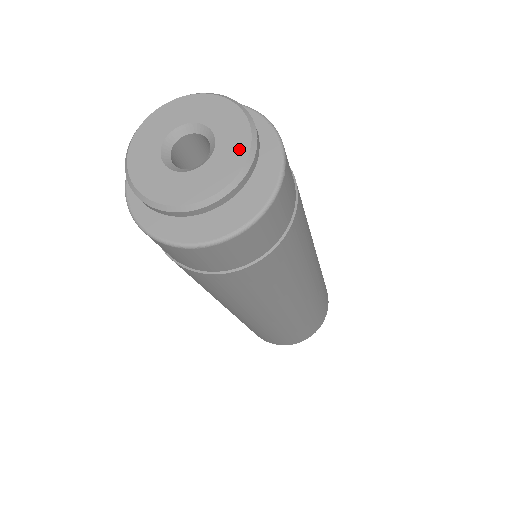
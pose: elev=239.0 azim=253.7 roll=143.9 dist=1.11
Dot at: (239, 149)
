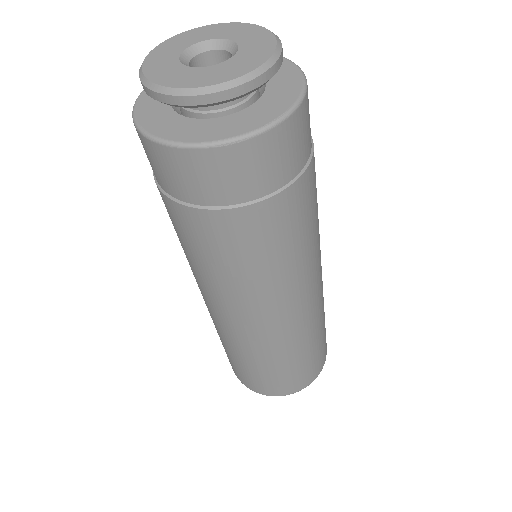
Dot at: (265, 42)
